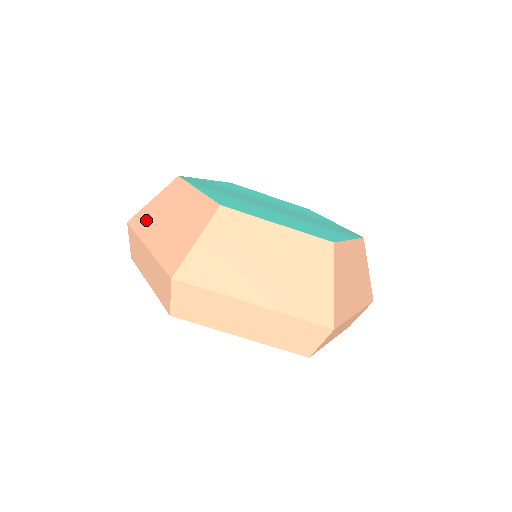
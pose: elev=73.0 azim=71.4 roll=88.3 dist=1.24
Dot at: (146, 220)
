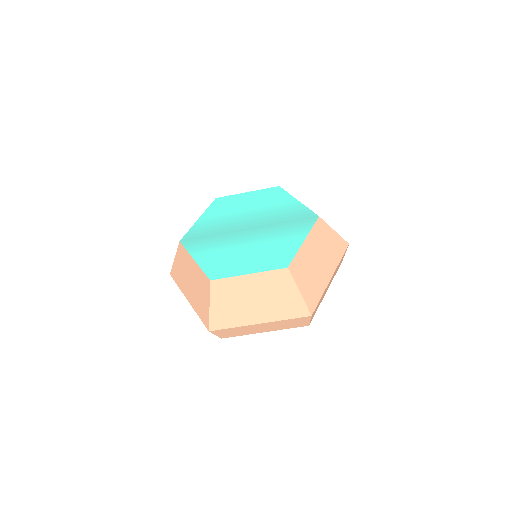
Dot at: (179, 277)
